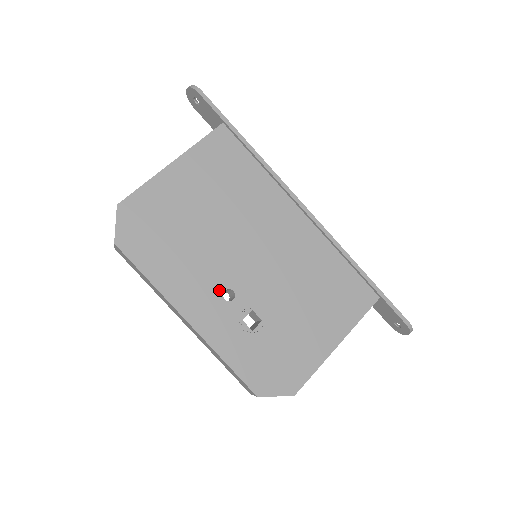
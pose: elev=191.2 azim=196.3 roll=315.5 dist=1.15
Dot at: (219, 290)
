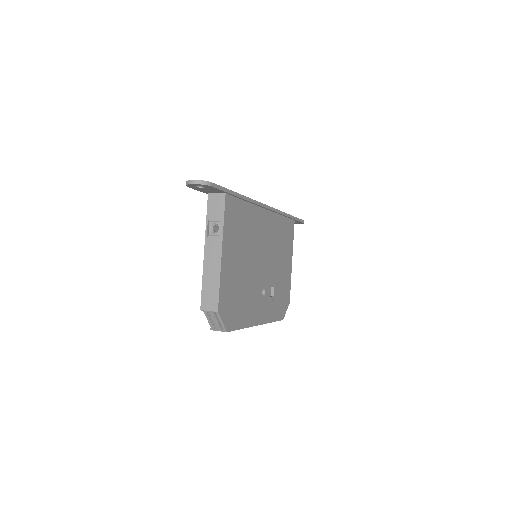
Dot at: (261, 295)
